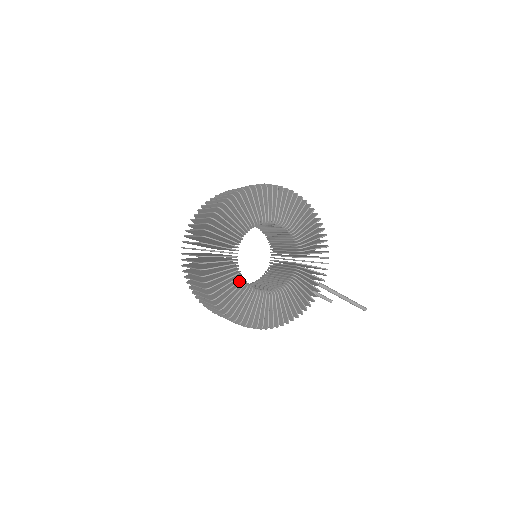
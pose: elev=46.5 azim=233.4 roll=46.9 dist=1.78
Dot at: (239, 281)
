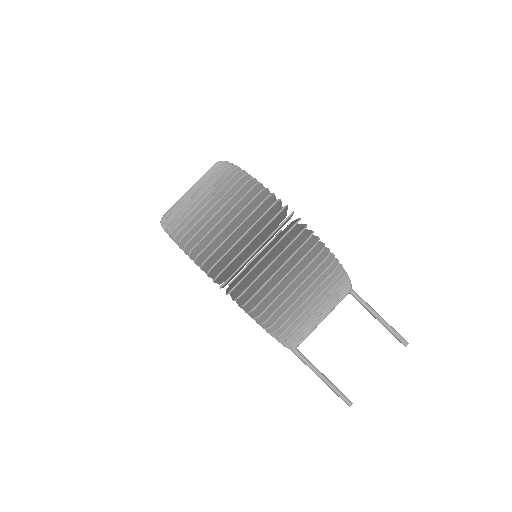
Dot at: occluded
